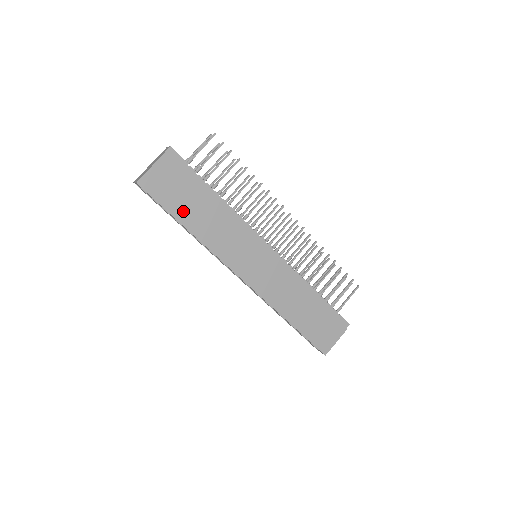
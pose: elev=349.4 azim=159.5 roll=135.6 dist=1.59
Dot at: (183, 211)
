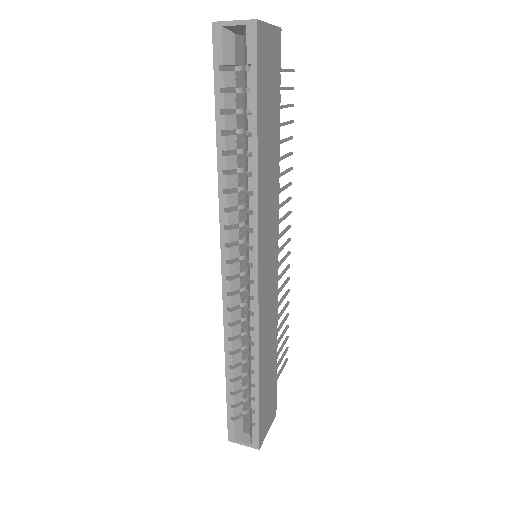
Dot at: (264, 119)
